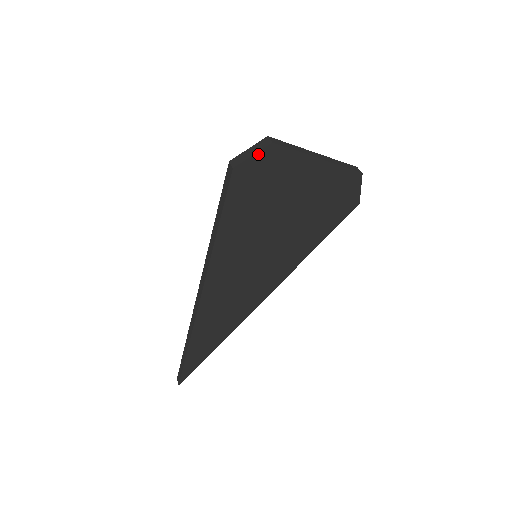
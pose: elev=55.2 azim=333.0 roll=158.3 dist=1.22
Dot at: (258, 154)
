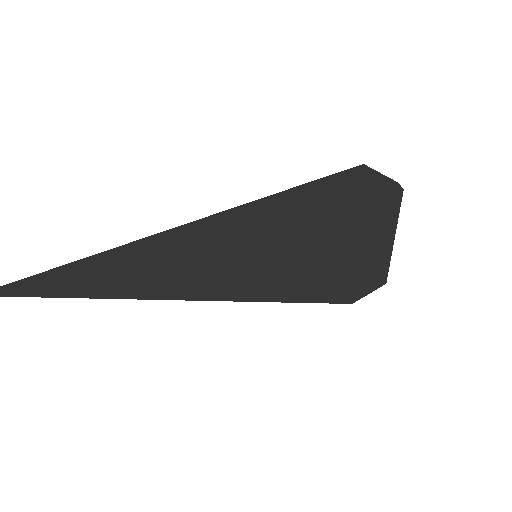
Dot at: (388, 185)
